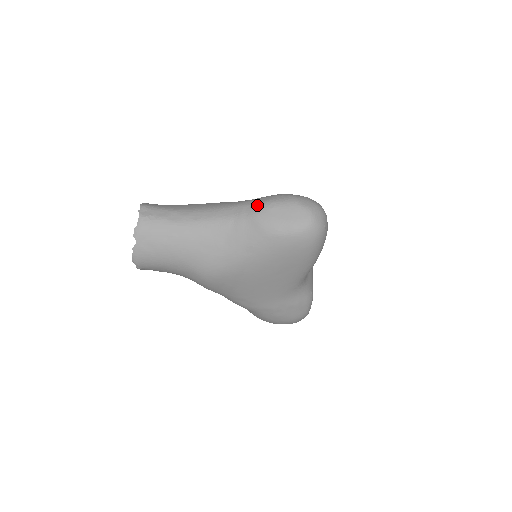
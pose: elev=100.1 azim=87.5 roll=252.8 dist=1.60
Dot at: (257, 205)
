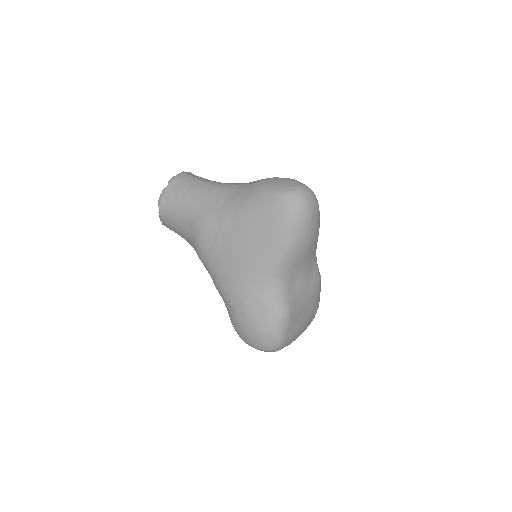
Dot at: occluded
